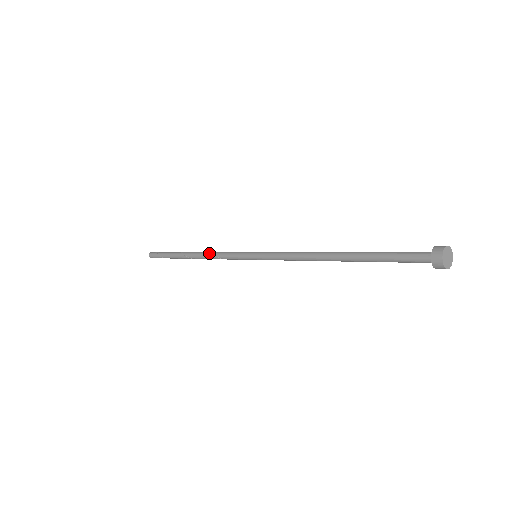
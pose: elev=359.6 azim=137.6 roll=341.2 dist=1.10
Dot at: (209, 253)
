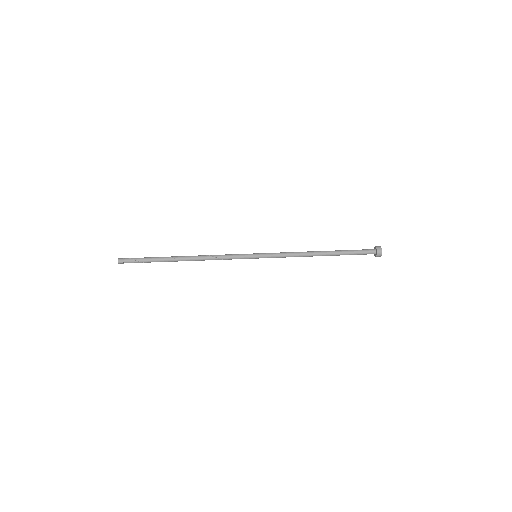
Dot at: (208, 256)
